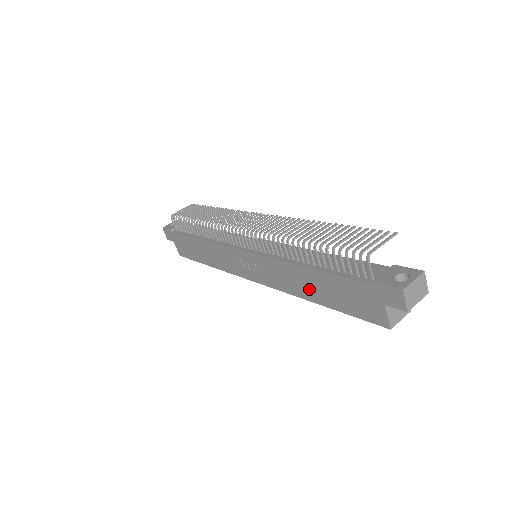
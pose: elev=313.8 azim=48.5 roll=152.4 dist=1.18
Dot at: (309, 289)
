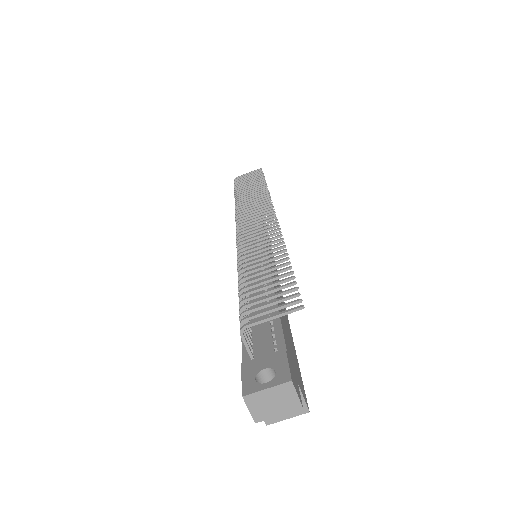
Dot at: occluded
